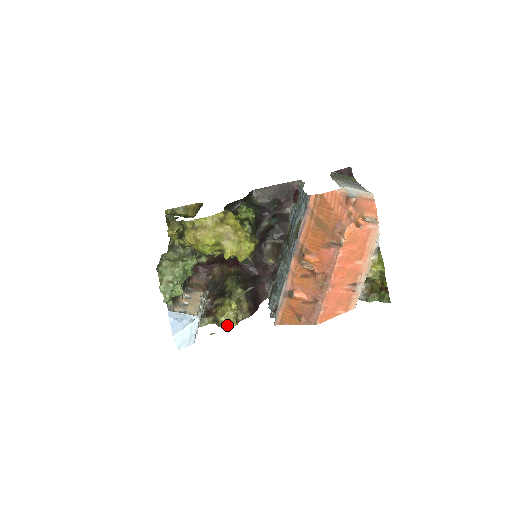
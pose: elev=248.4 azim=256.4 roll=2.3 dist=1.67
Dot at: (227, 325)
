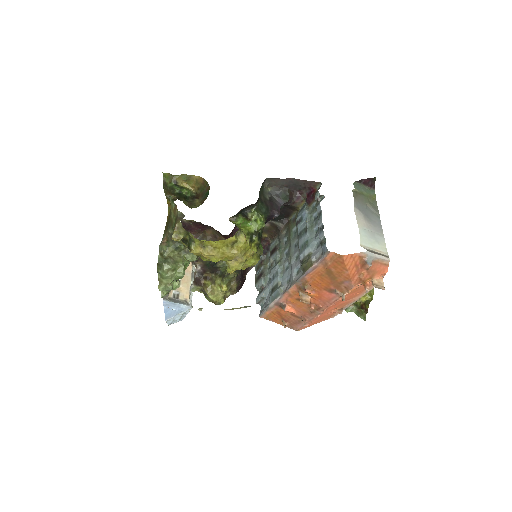
Dot at: (215, 302)
